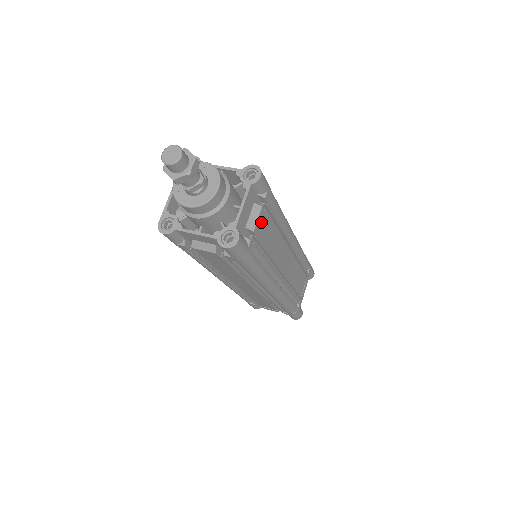
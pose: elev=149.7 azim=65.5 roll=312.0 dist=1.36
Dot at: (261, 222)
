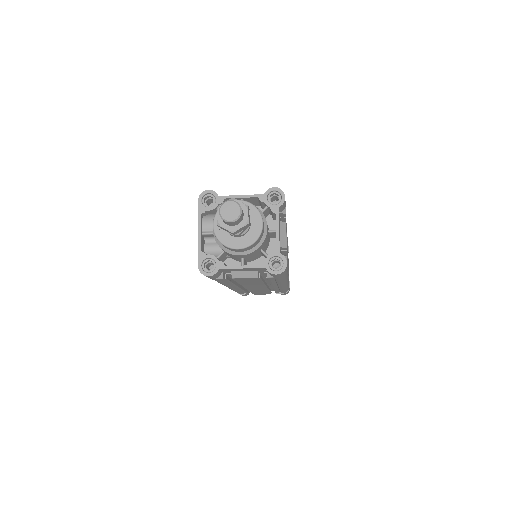
Dot at: occluded
